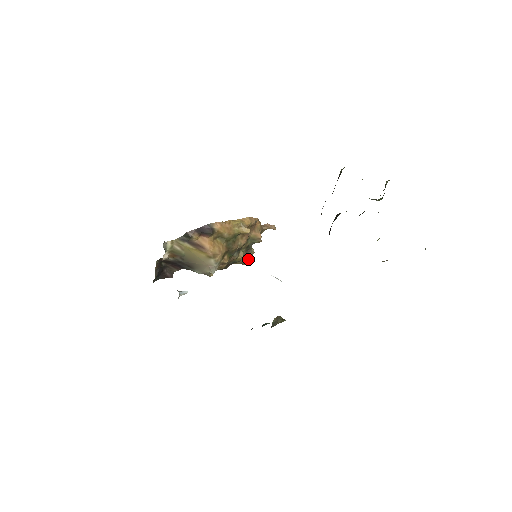
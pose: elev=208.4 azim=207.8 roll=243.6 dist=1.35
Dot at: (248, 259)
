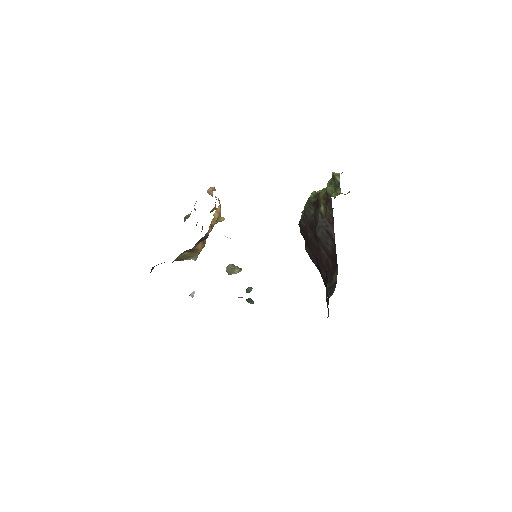
Dot at: occluded
